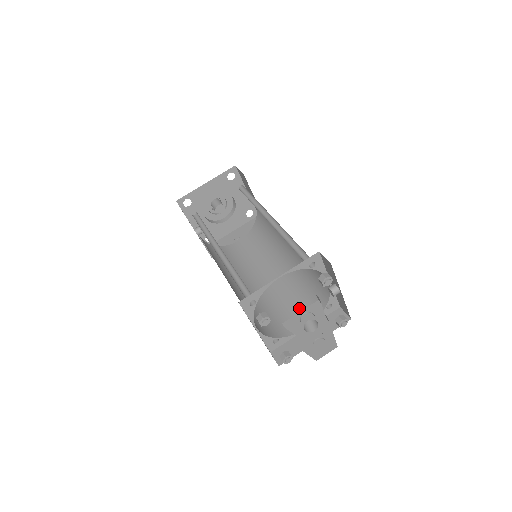
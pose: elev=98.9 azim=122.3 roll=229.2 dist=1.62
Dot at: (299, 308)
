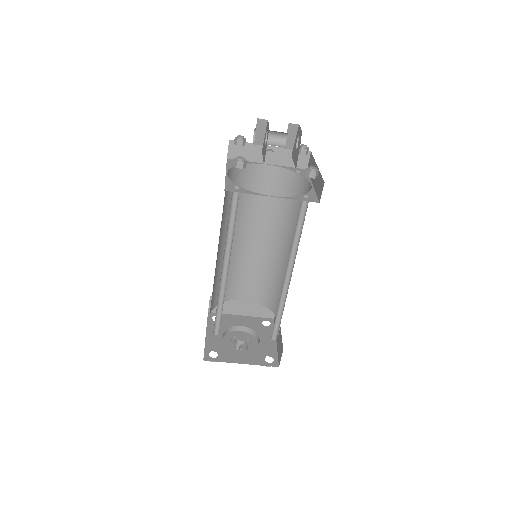
Dot at: occluded
